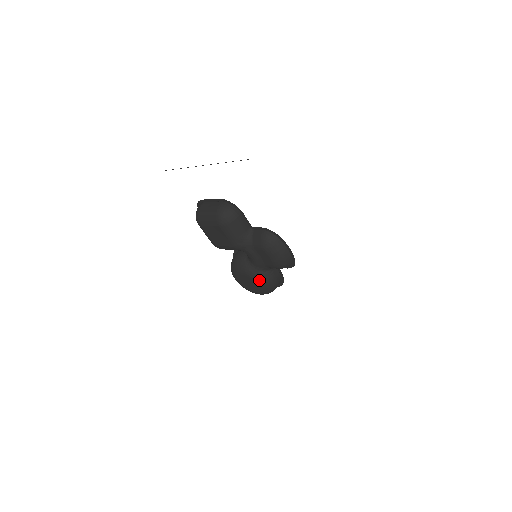
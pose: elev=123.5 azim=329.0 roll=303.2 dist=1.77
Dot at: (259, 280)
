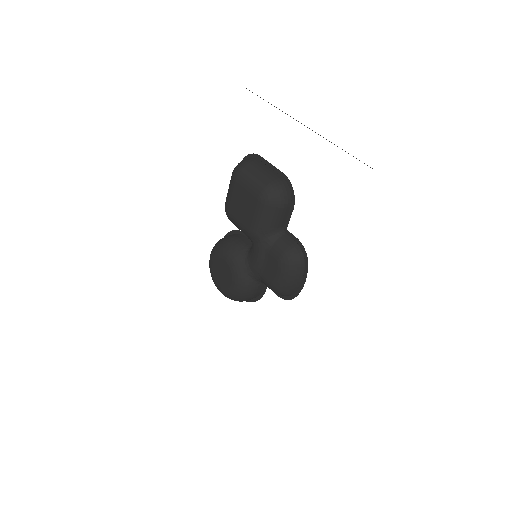
Dot at: (239, 282)
